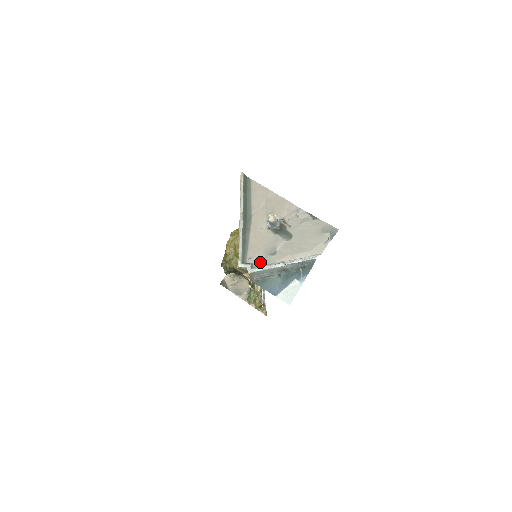
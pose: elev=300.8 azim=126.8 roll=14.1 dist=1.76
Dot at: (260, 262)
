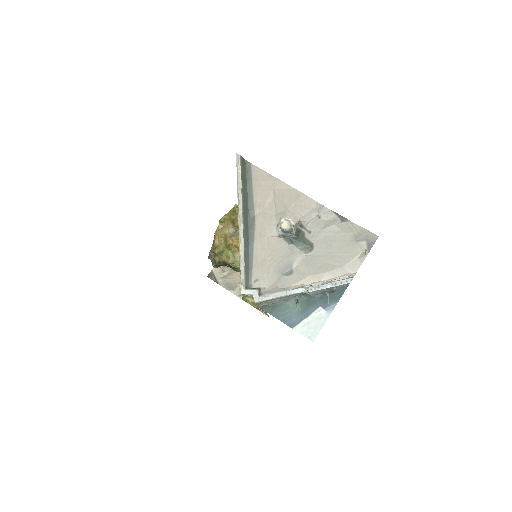
Dot at: (271, 286)
